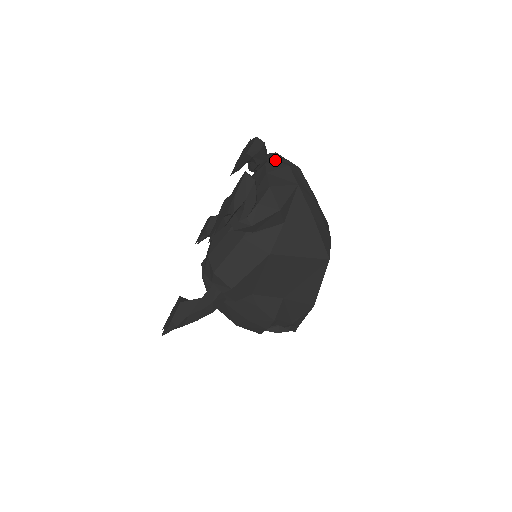
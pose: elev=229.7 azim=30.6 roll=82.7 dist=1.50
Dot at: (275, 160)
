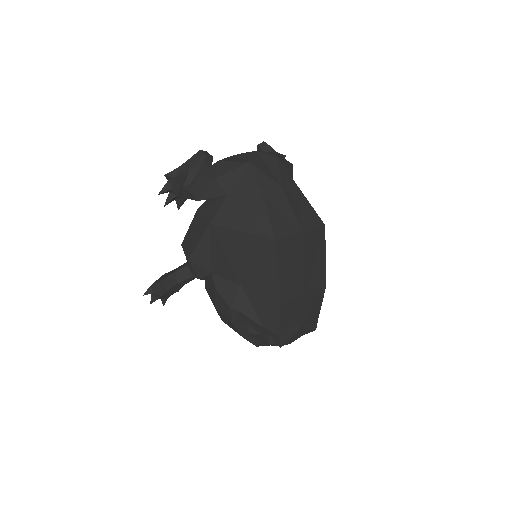
Dot at: occluded
